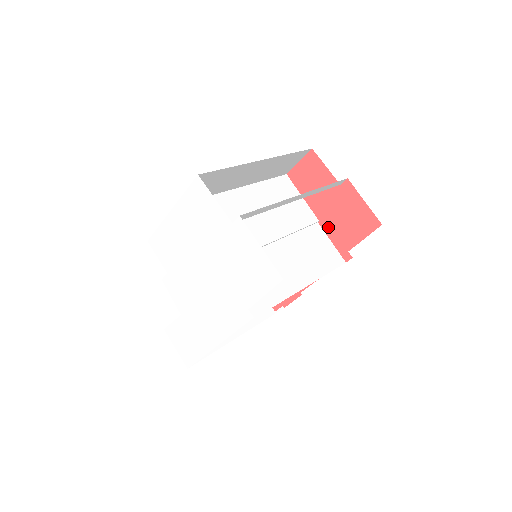
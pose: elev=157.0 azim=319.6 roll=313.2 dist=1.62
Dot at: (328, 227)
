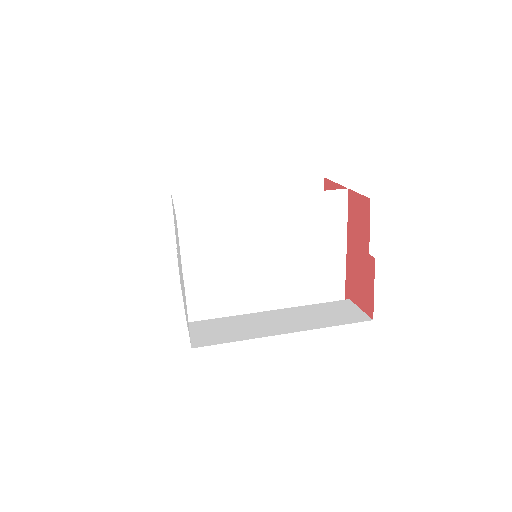
Dot at: (349, 266)
